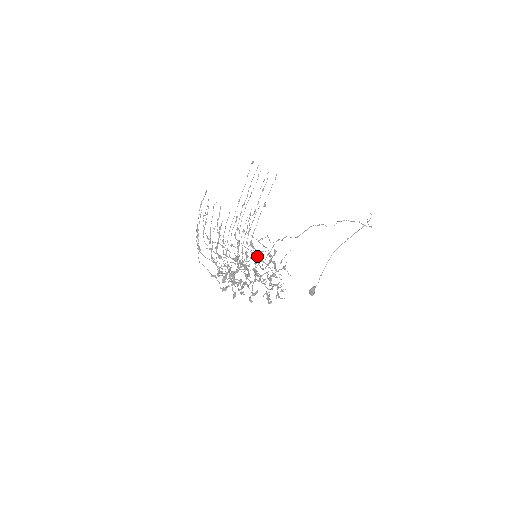
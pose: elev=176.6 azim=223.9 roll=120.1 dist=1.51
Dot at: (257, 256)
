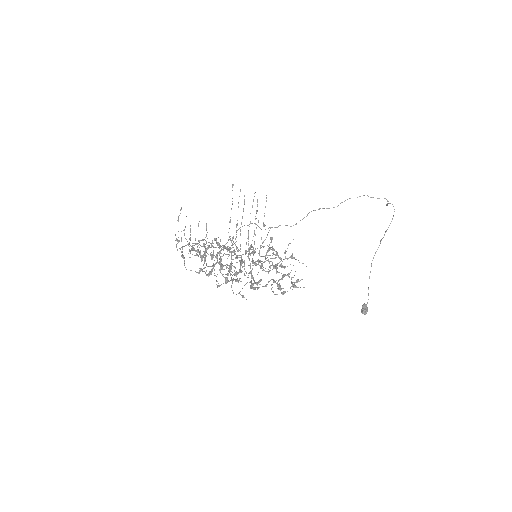
Dot at: occluded
